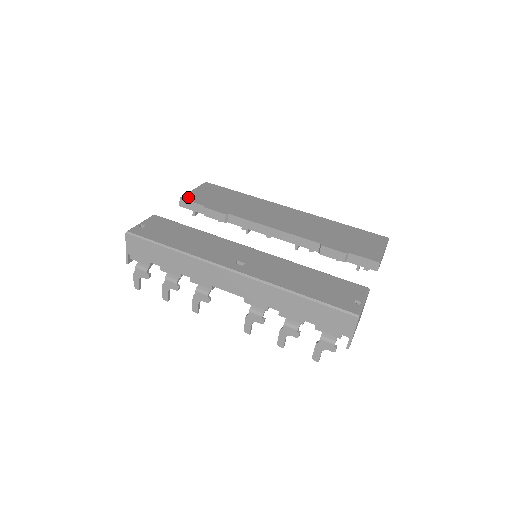
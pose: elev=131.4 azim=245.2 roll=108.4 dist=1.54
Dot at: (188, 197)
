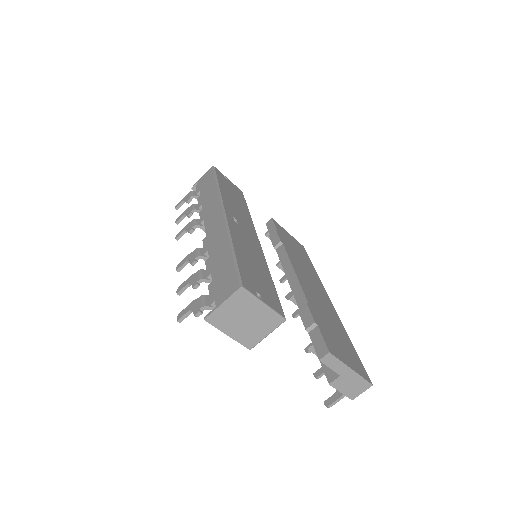
Dot at: (277, 224)
